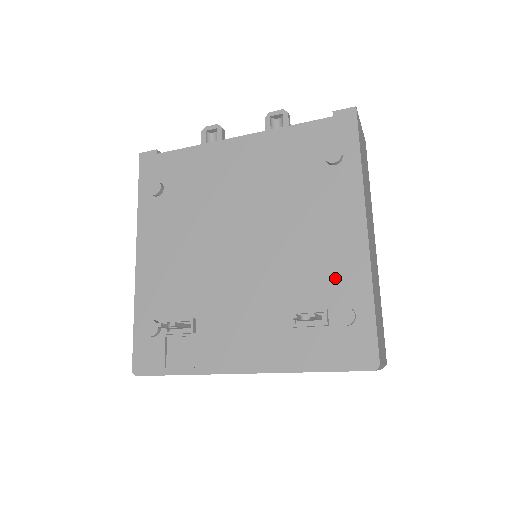
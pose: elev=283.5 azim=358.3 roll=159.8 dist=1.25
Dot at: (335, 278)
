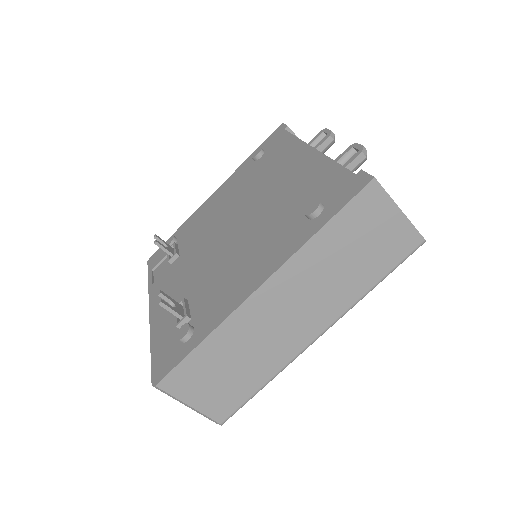
Dot at: (214, 303)
